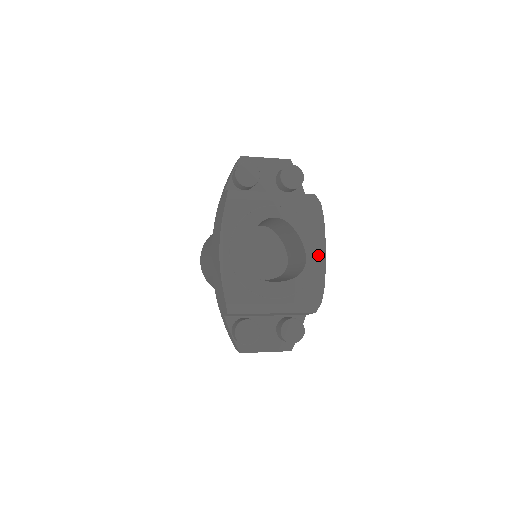
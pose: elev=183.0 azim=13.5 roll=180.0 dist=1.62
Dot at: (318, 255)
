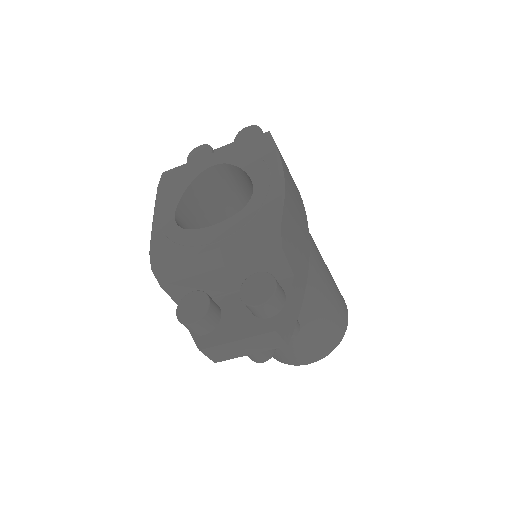
Dot at: (269, 178)
